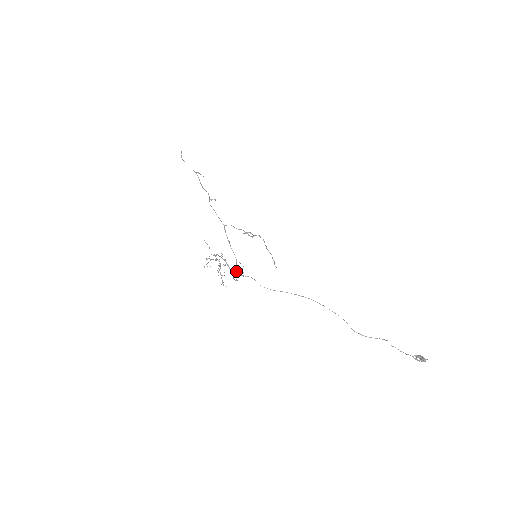
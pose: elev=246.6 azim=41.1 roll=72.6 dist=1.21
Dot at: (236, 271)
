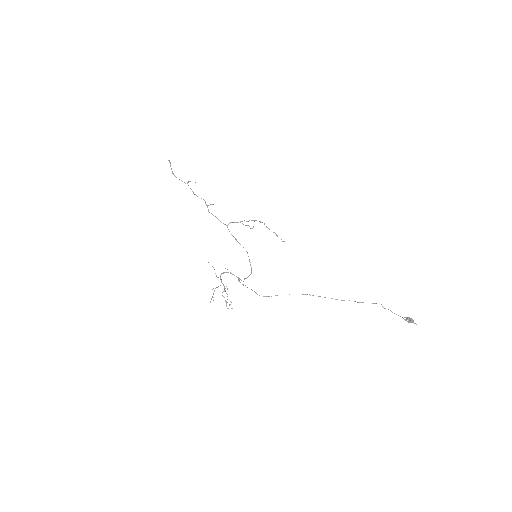
Dot at: occluded
